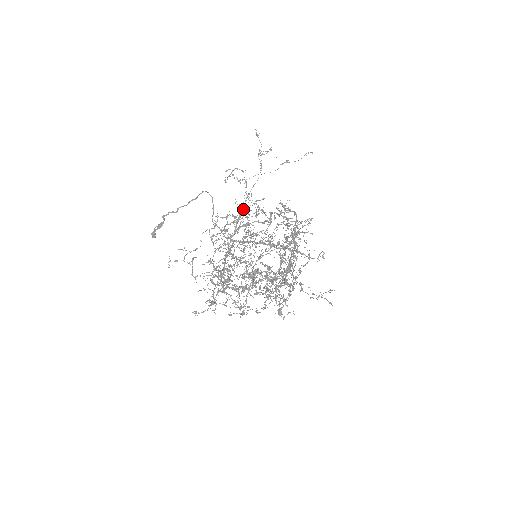
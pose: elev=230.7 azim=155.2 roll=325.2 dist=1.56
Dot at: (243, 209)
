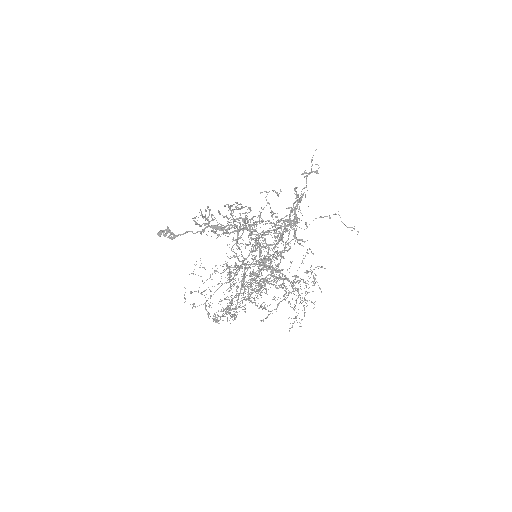
Dot at: (267, 253)
